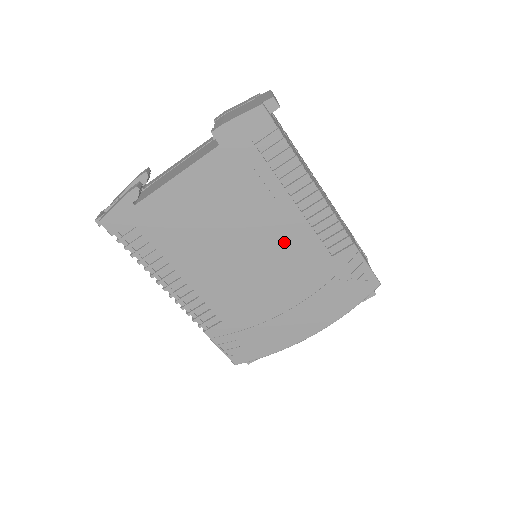
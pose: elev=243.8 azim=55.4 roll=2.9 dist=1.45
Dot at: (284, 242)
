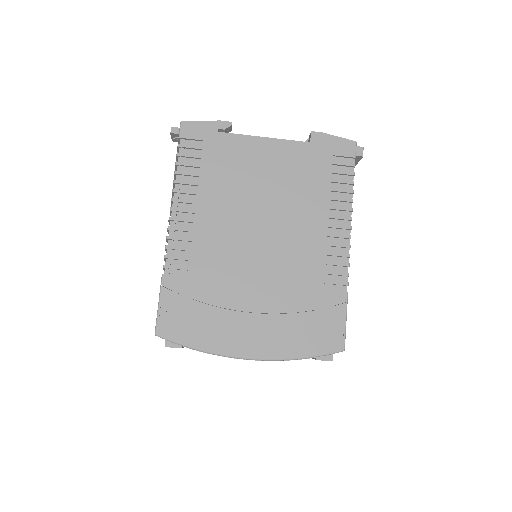
Dot at: (297, 246)
